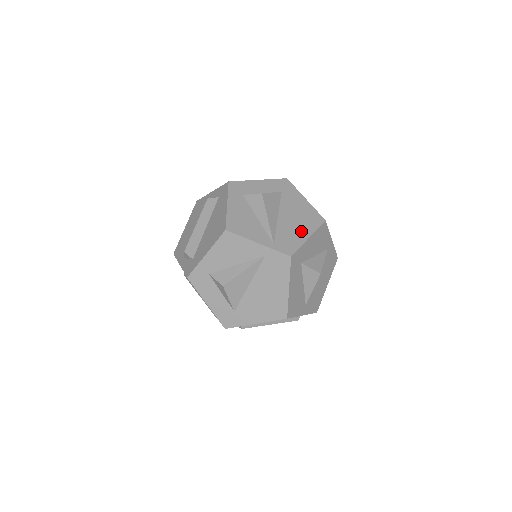
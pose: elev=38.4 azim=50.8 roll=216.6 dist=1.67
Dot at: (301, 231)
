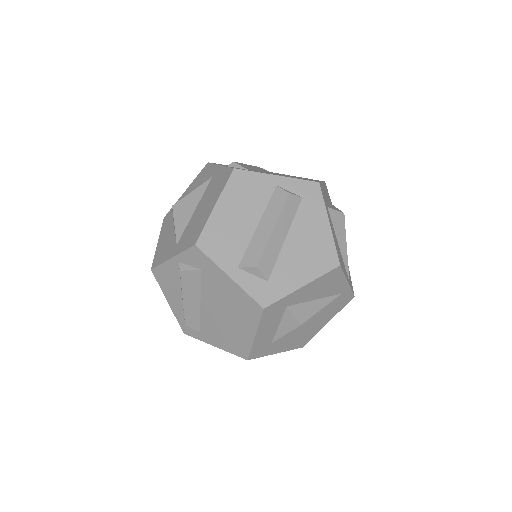
Dot at: occluded
